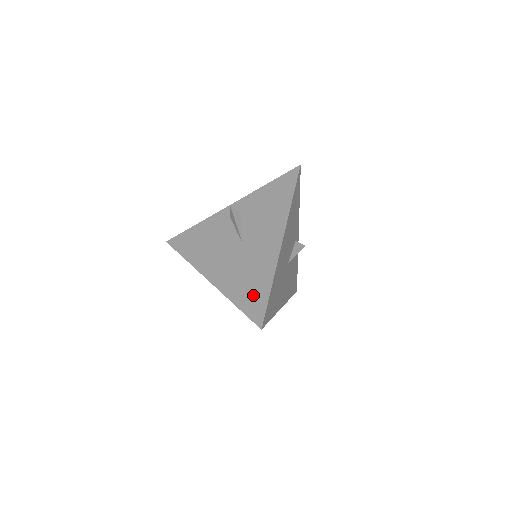
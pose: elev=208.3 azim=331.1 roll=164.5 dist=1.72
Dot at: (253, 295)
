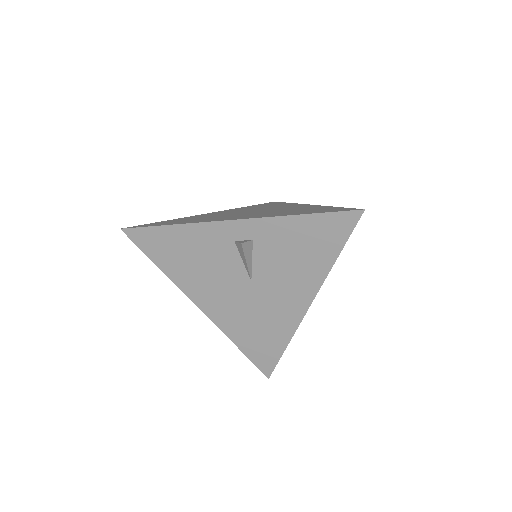
Dot at: (262, 347)
